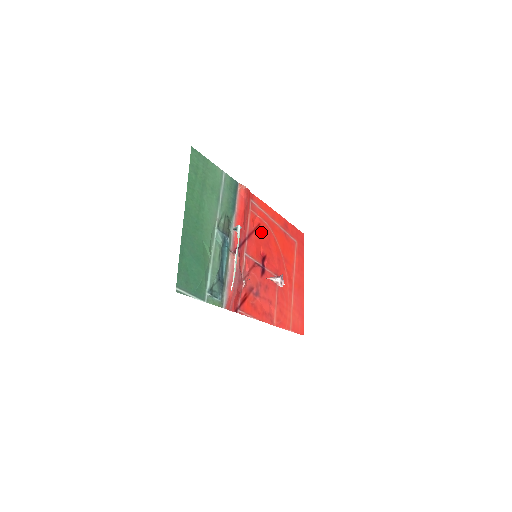
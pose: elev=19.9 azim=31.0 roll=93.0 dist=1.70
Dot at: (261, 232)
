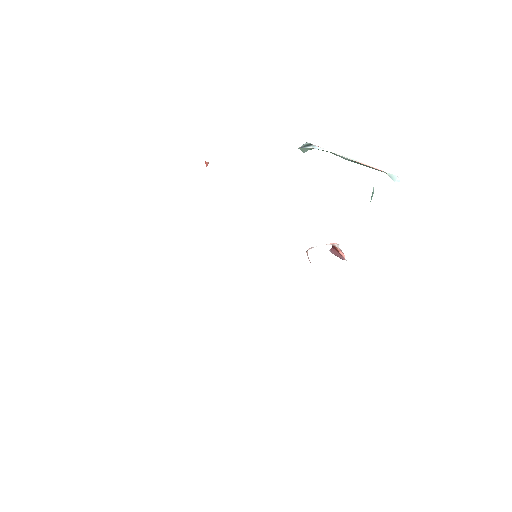
Dot at: occluded
